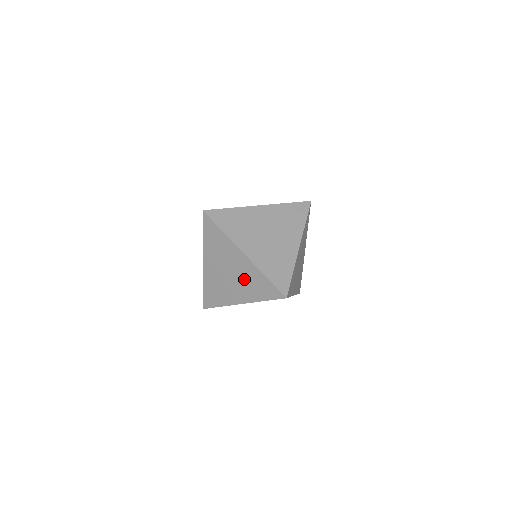
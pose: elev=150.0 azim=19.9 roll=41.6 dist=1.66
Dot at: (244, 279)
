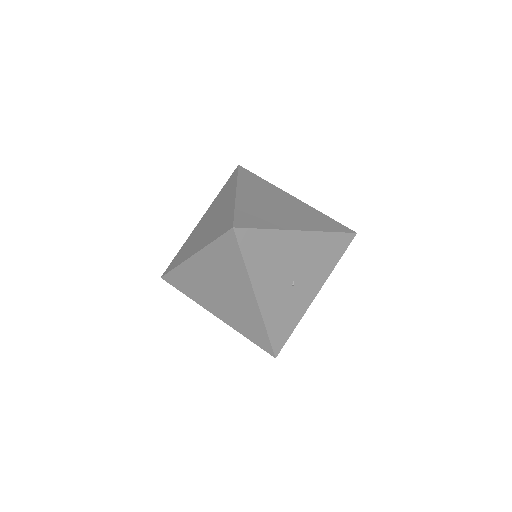
Dot at: (237, 310)
